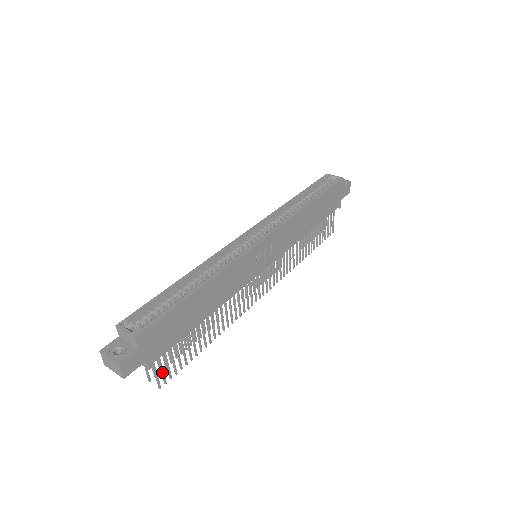
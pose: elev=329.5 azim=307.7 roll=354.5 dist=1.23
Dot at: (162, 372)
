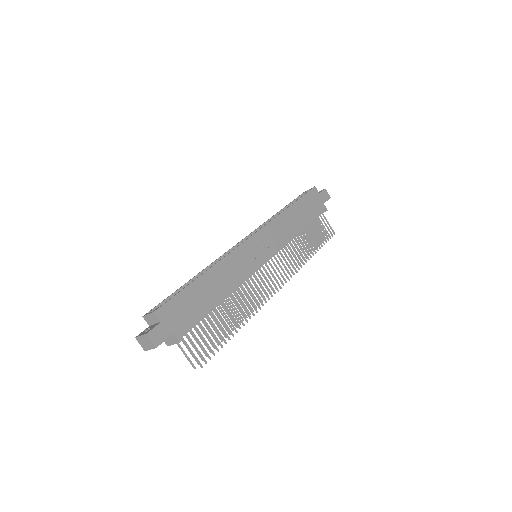
Dot at: (197, 351)
